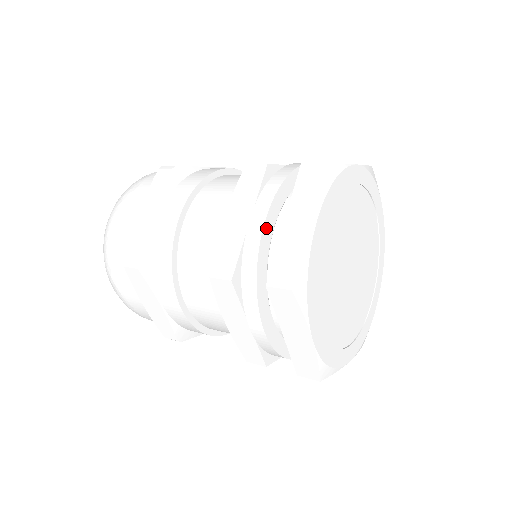
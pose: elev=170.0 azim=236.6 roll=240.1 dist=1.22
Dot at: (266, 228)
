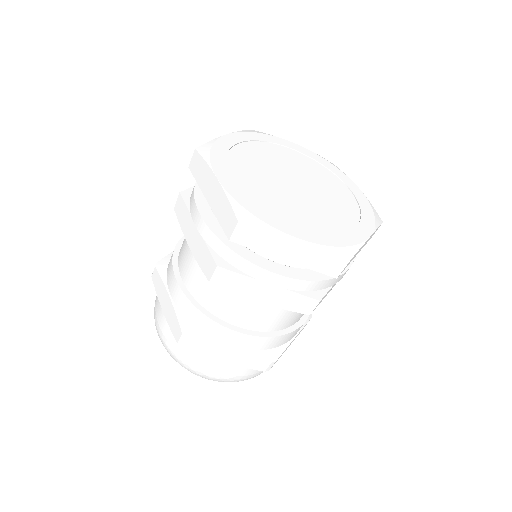
Dot at: (206, 218)
